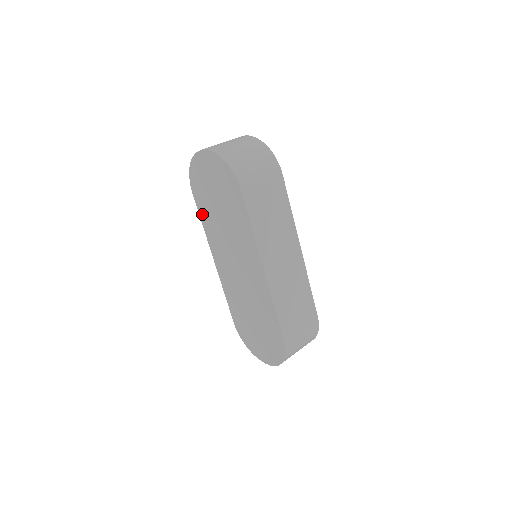
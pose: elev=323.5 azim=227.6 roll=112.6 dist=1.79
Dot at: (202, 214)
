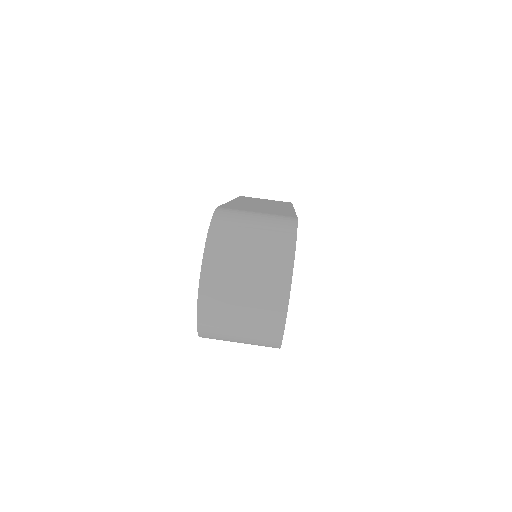
Dot at: occluded
